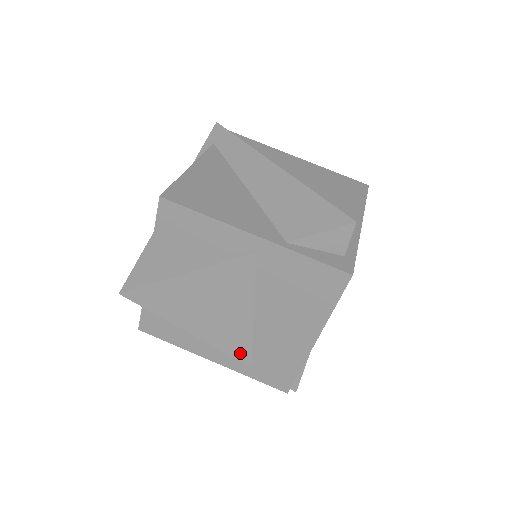
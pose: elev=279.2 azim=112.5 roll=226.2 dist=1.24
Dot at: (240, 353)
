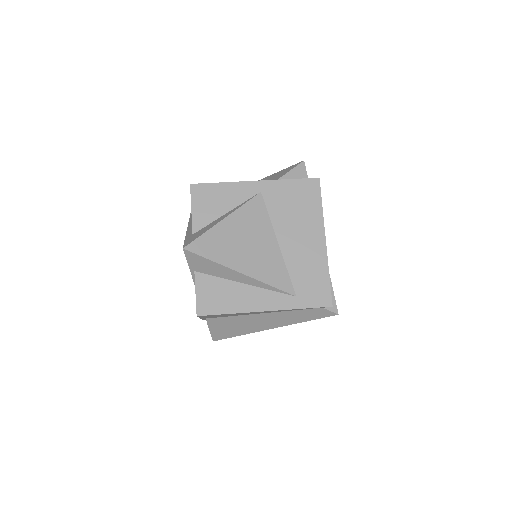
Dot at: (283, 283)
